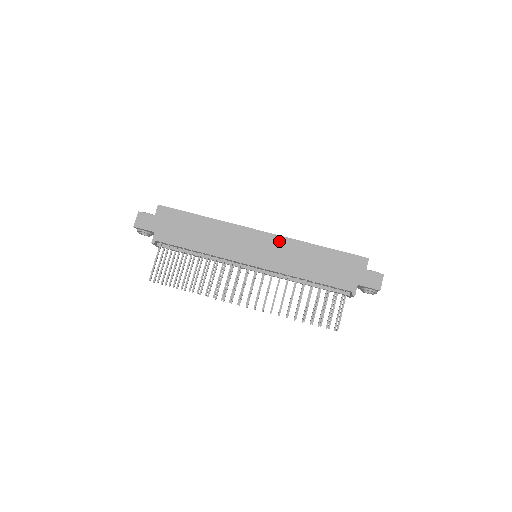
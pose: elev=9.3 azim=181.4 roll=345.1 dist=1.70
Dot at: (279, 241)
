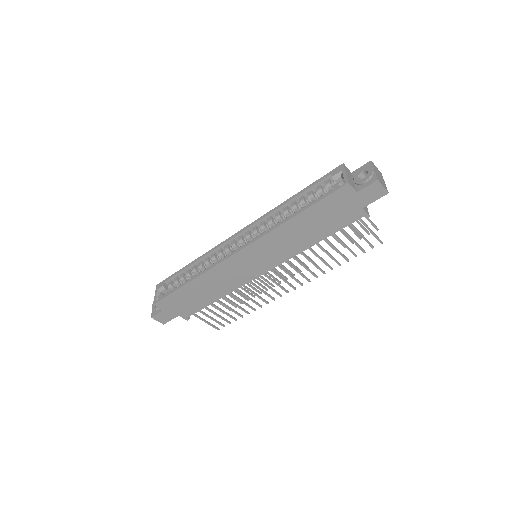
Dot at: (259, 245)
